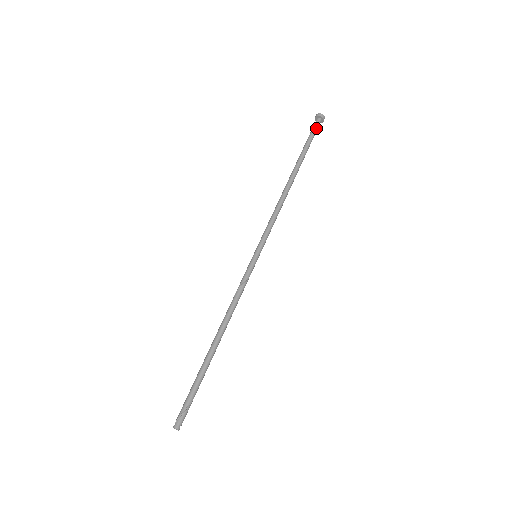
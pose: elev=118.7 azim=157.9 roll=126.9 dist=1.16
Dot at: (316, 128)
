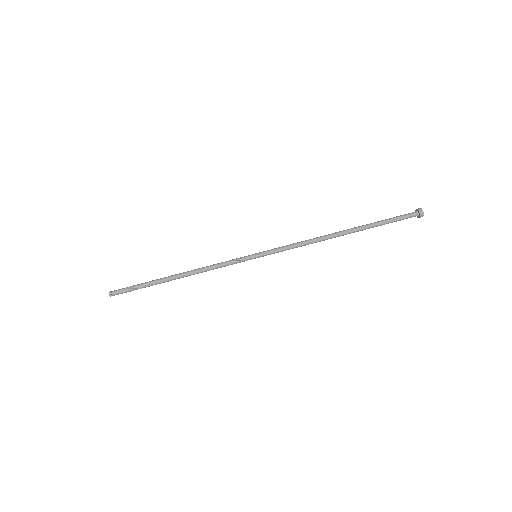
Dot at: (405, 215)
